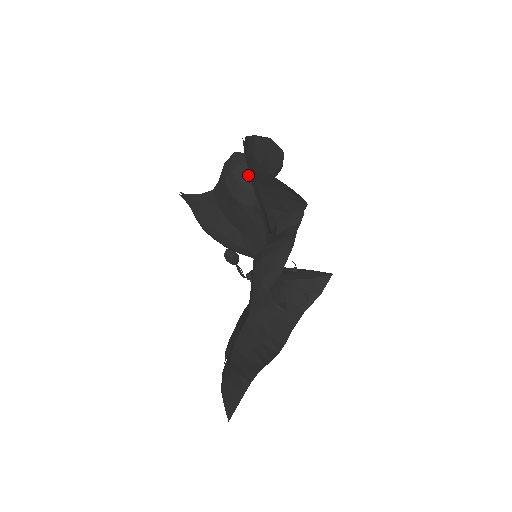
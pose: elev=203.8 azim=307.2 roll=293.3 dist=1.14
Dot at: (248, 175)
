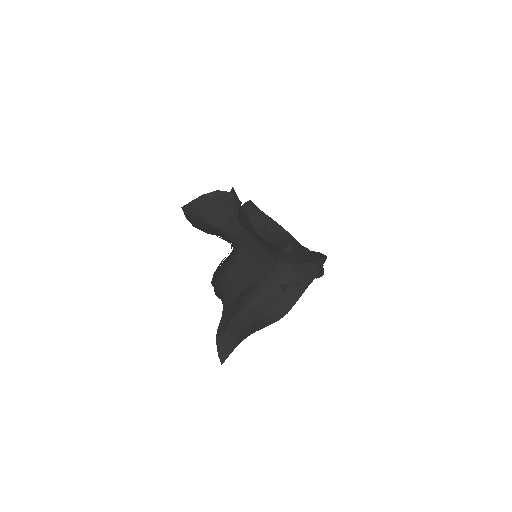
Dot at: occluded
